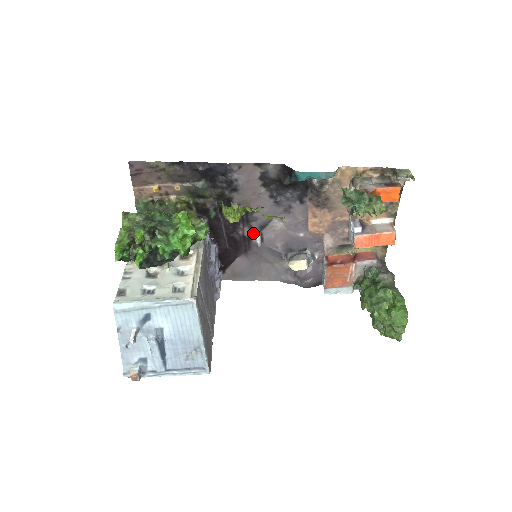
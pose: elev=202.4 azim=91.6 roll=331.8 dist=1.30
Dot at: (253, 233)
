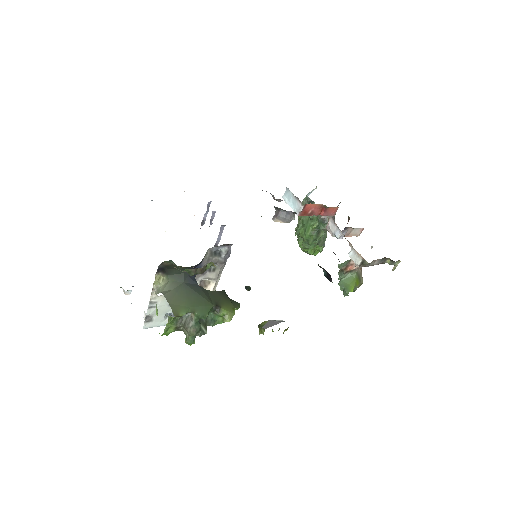
Dot at: occluded
